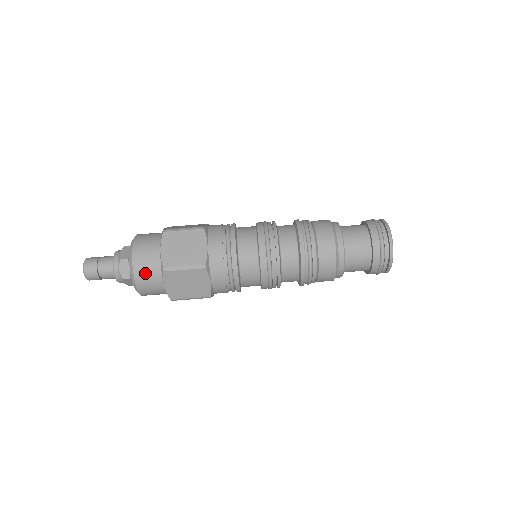
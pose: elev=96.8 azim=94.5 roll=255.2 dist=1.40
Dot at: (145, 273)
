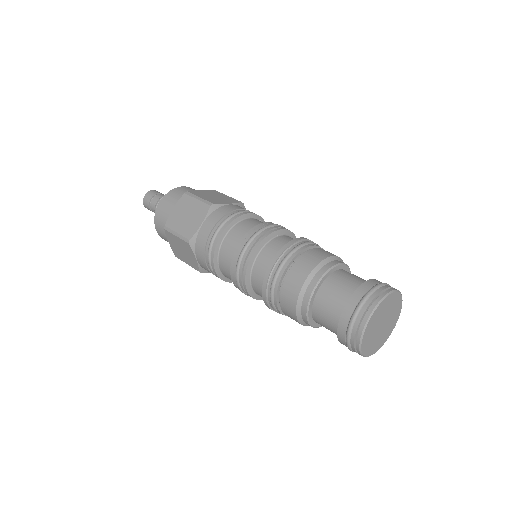
Dot at: (160, 223)
